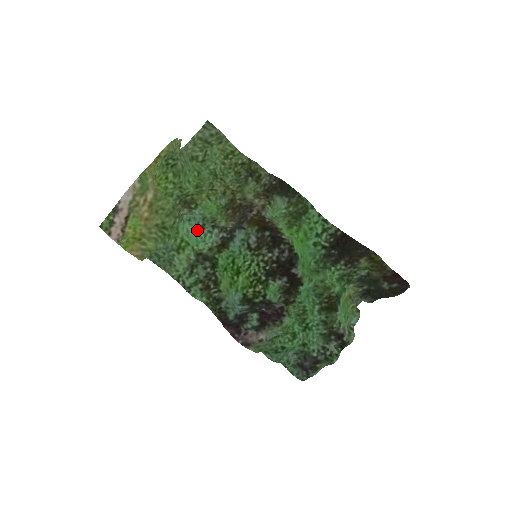
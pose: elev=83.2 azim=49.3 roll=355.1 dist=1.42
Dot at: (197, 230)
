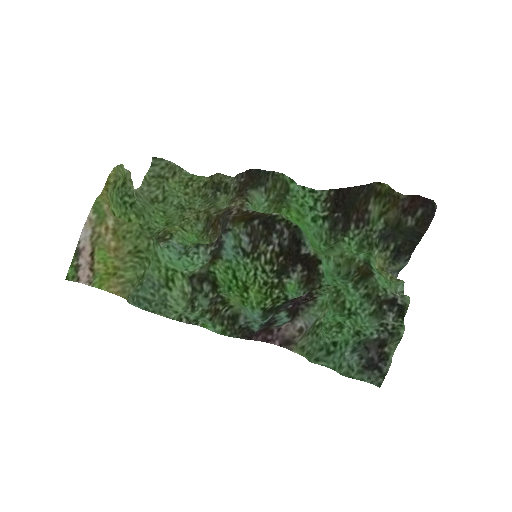
Dot at: (181, 256)
